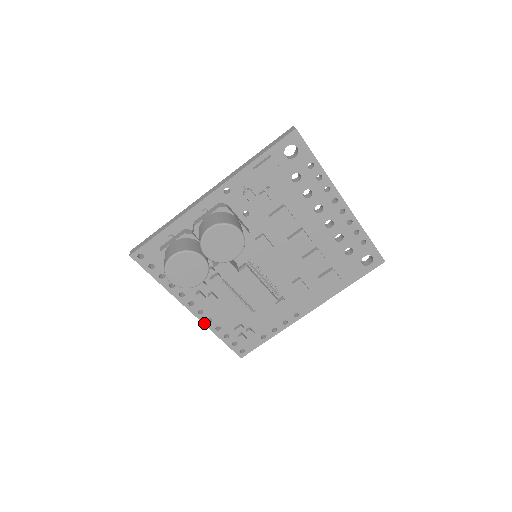
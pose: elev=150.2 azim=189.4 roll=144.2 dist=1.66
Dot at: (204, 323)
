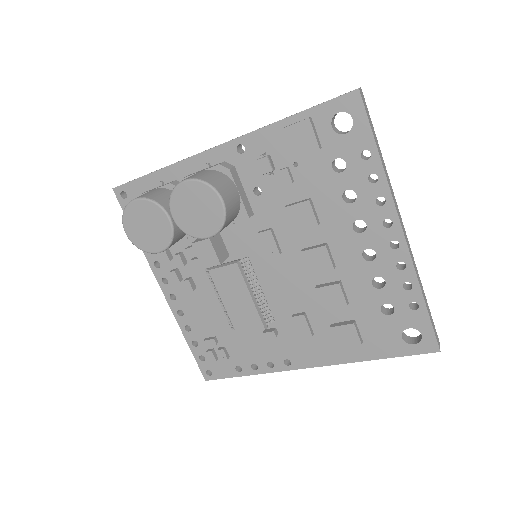
Dot at: (174, 313)
